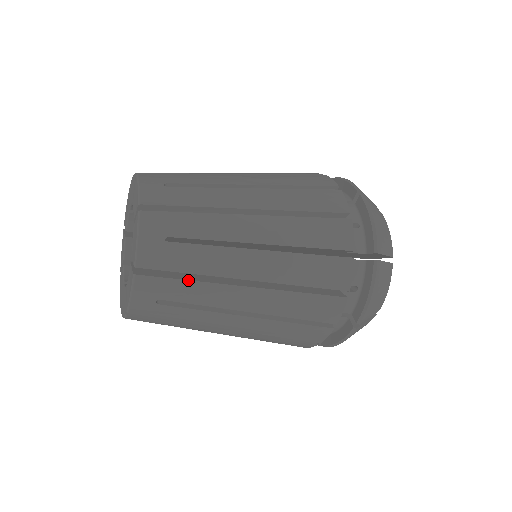
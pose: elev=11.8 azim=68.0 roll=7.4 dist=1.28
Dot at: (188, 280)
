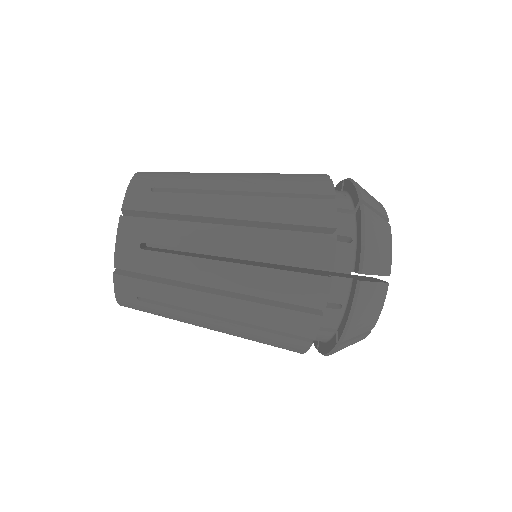
Dot at: (170, 220)
